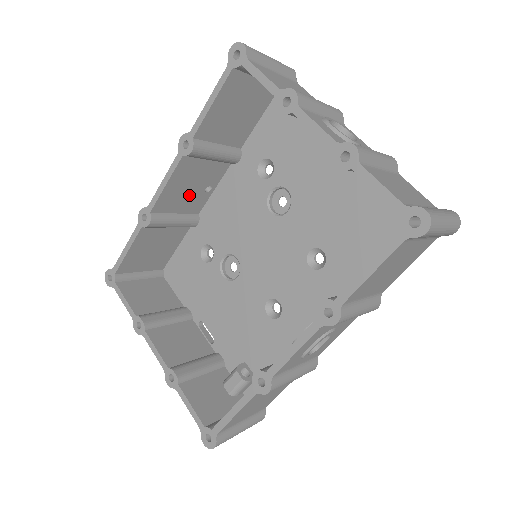
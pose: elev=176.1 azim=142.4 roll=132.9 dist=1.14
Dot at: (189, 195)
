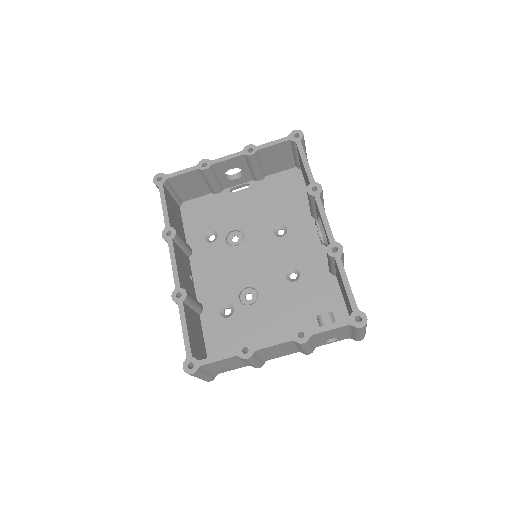
Dot at: (187, 279)
